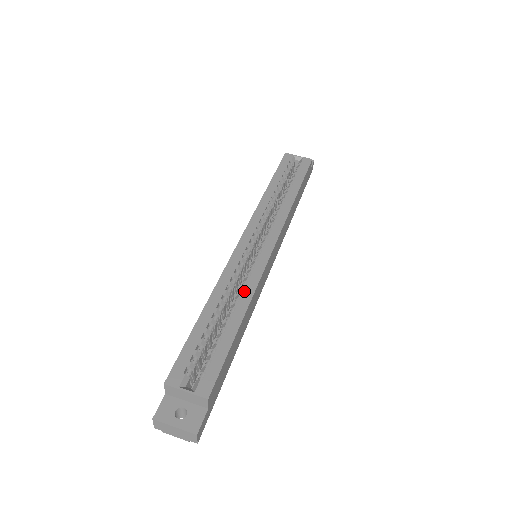
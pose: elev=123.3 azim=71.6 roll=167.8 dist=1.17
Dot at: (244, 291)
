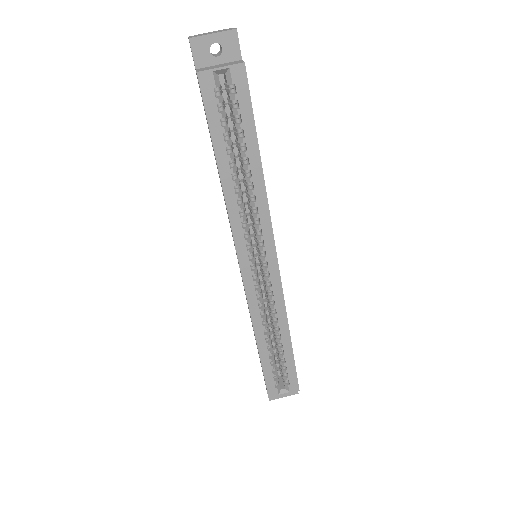
Dot at: (278, 319)
